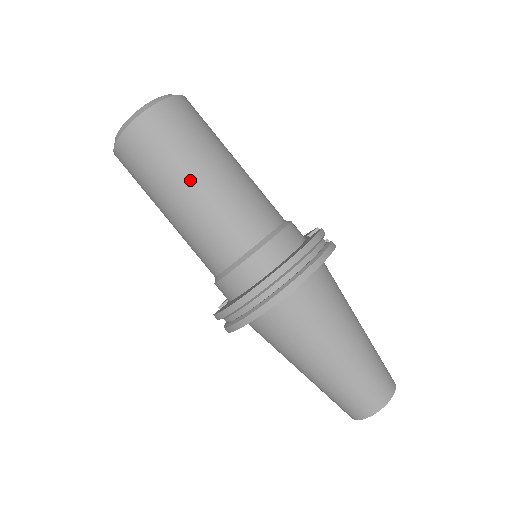
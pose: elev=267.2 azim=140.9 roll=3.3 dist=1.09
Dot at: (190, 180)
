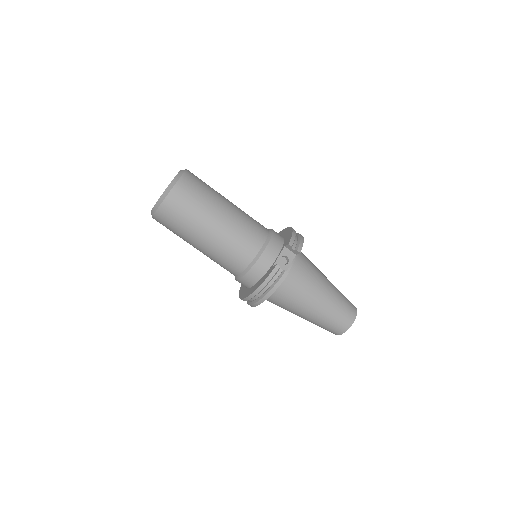
Dot at: (193, 245)
